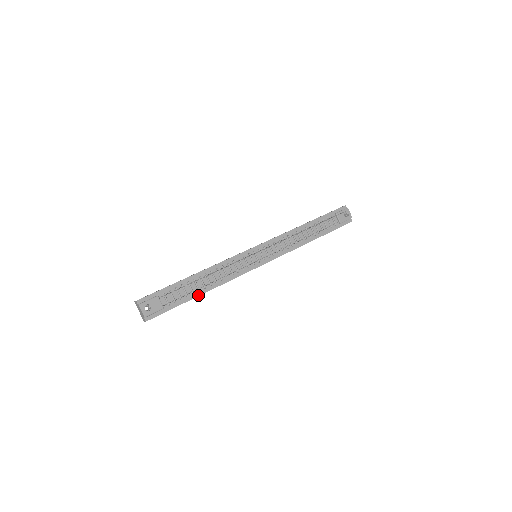
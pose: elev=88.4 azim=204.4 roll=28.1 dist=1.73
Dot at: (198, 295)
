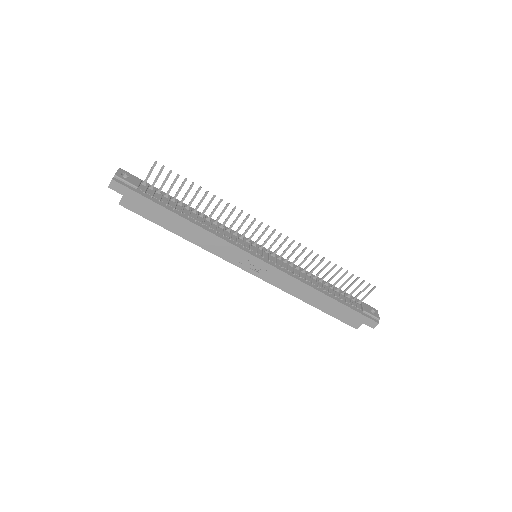
Dot at: (177, 214)
